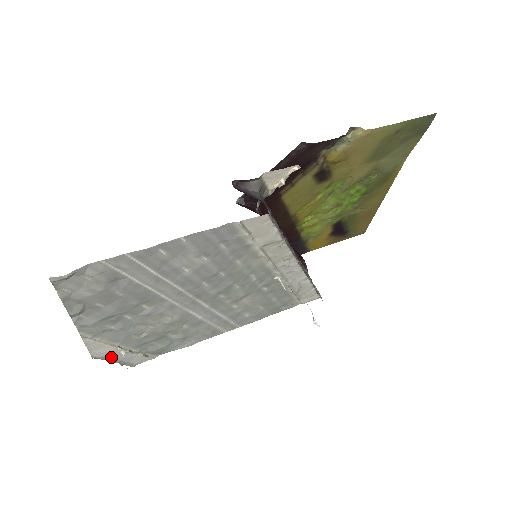
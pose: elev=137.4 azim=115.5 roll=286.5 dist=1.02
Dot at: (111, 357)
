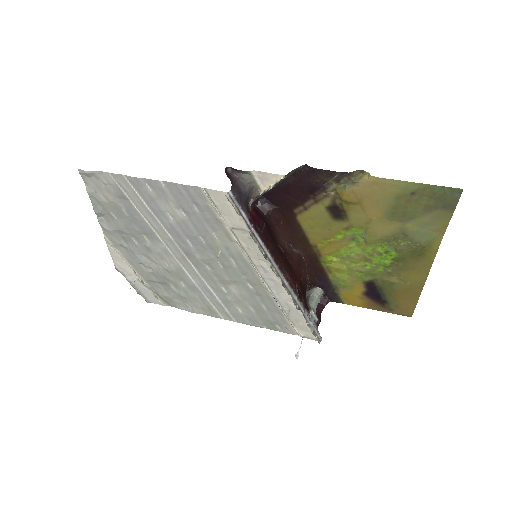
Dot at: (129, 278)
